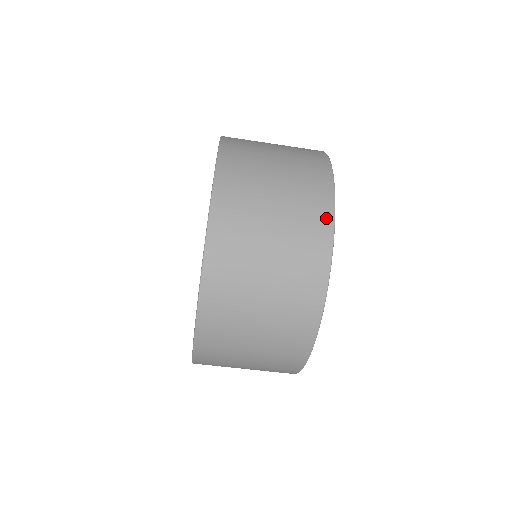
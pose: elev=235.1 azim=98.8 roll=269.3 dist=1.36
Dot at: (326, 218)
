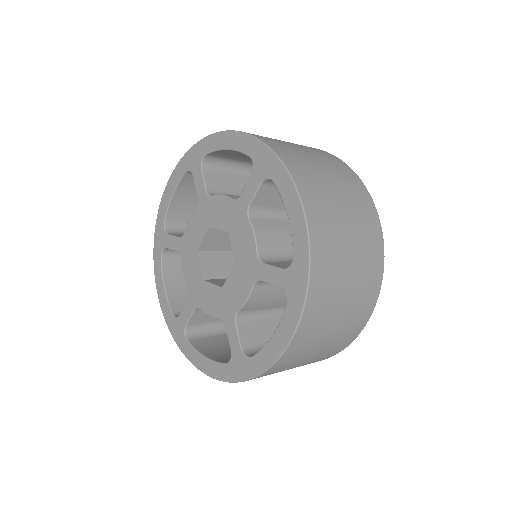
Dot at: (375, 295)
